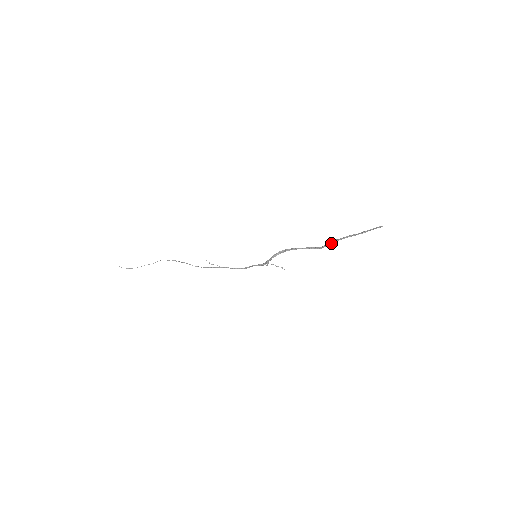
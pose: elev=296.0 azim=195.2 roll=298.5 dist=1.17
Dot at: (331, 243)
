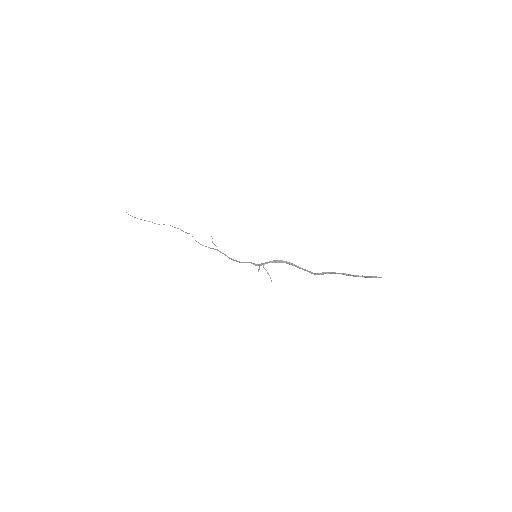
Dot at: (329, 273)
